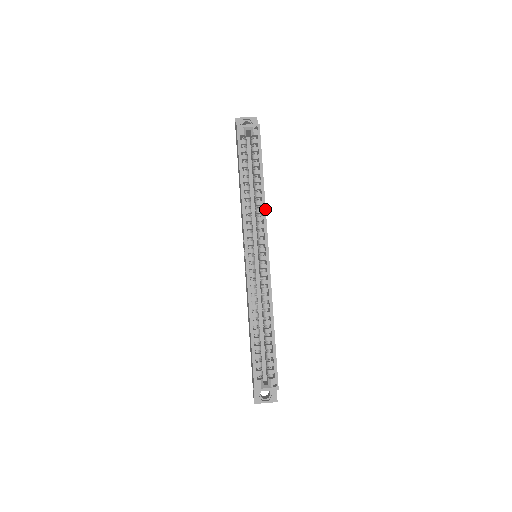
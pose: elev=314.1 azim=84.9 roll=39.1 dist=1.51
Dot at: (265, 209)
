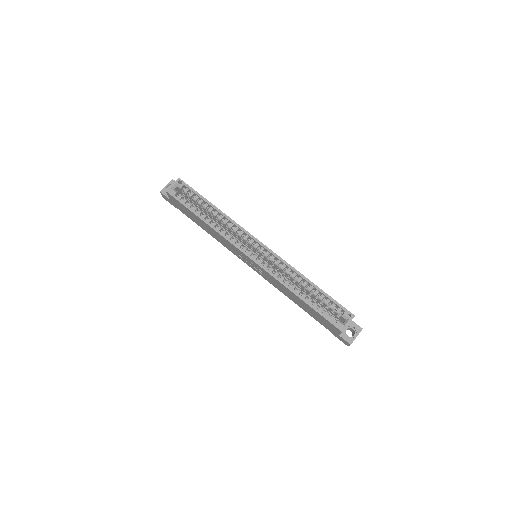
Dot at: (233, 221)
